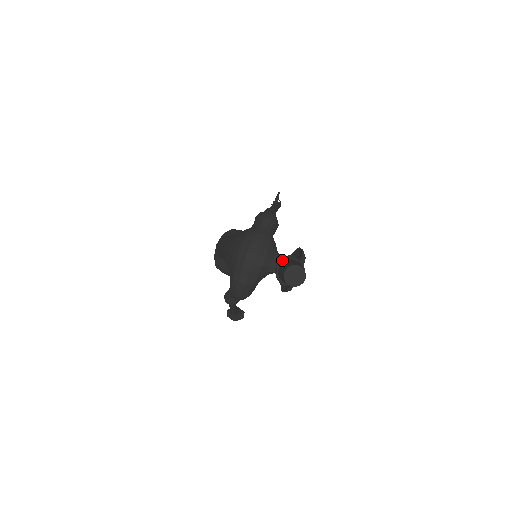
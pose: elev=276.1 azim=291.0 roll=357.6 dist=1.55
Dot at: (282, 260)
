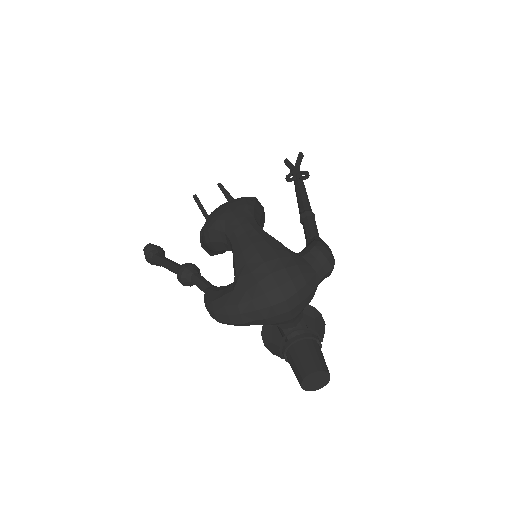
Dot at: (309, 336)
